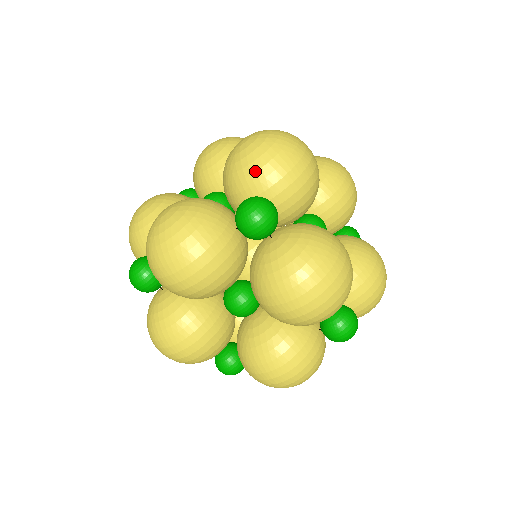
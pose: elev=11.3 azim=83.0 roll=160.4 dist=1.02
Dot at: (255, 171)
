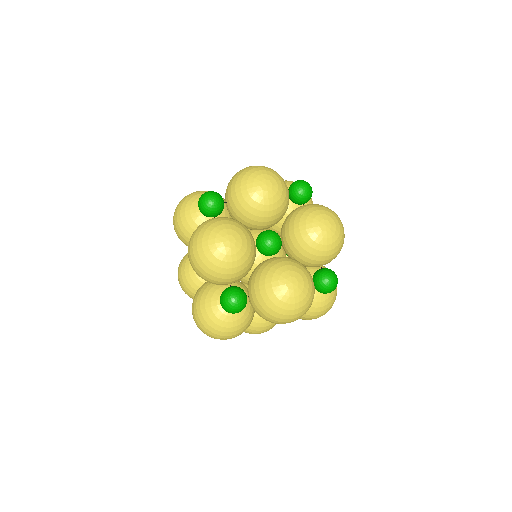
Dot at: (333, 254)
